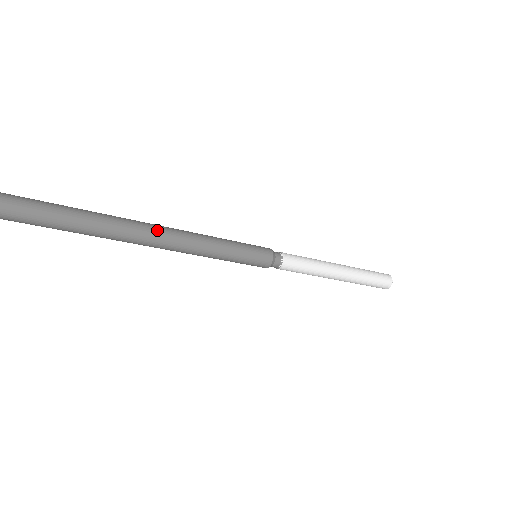
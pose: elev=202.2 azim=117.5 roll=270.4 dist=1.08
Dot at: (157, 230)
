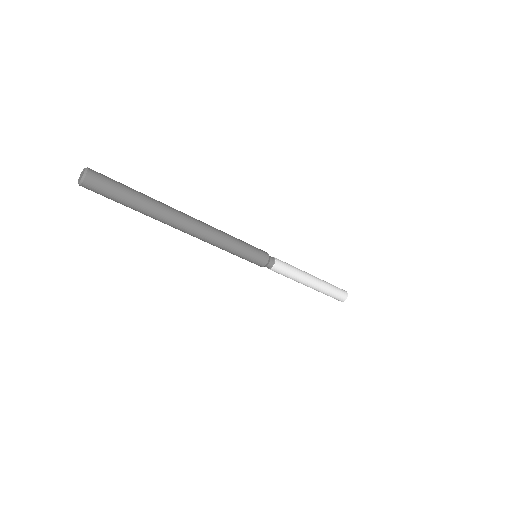
Dot at: (193, 218)
